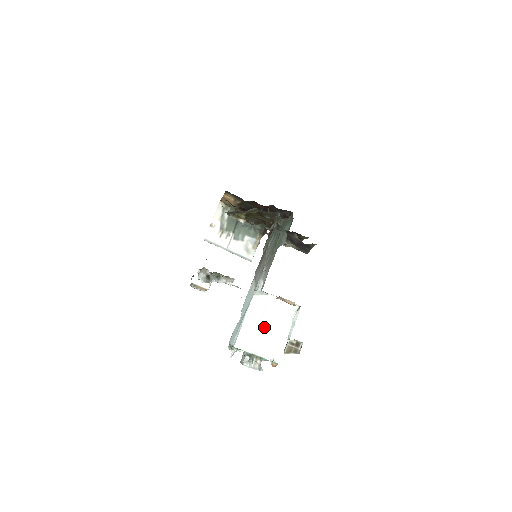
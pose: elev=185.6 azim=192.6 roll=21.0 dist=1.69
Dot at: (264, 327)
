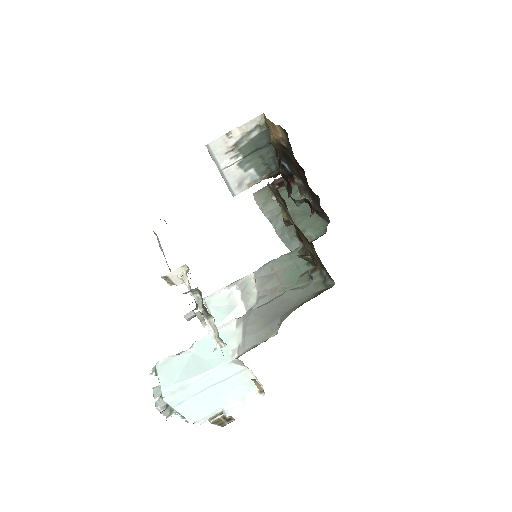
Dot at: (211, 392)
